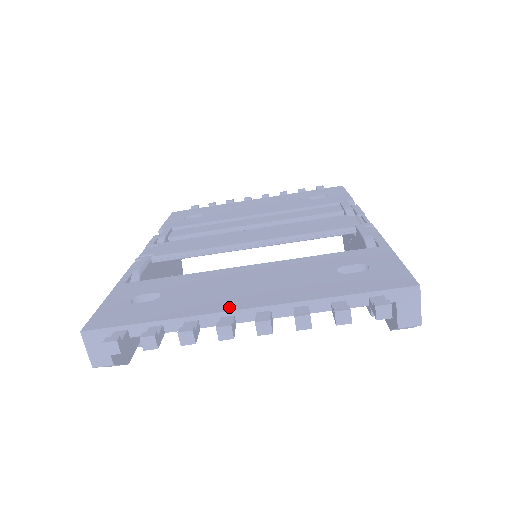
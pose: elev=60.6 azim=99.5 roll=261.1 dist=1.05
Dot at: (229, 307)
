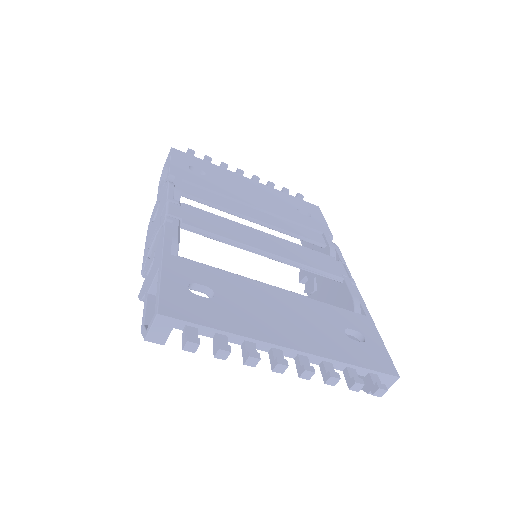
Dot at: (280, 341)
